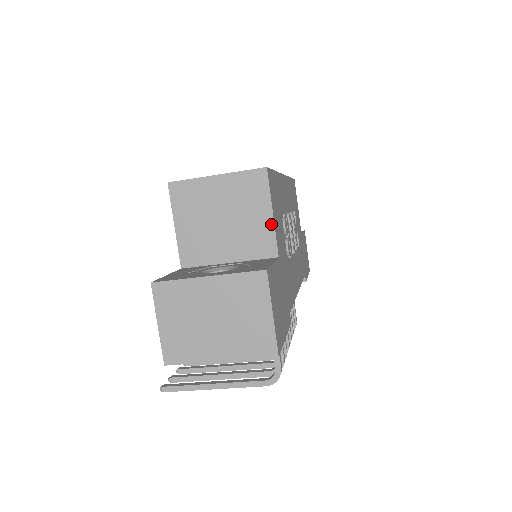
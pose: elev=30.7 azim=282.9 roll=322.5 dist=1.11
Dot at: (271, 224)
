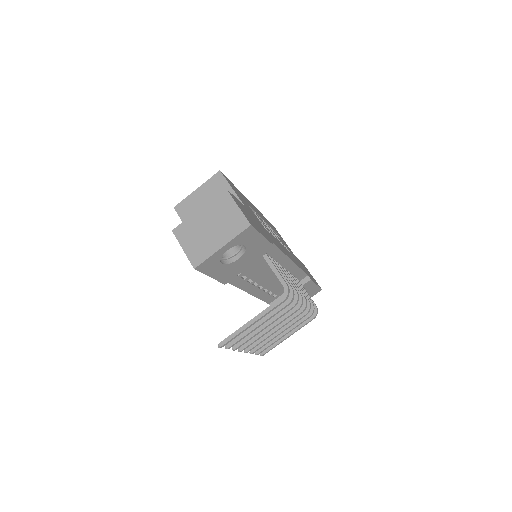
Dot at: (234, 194)
